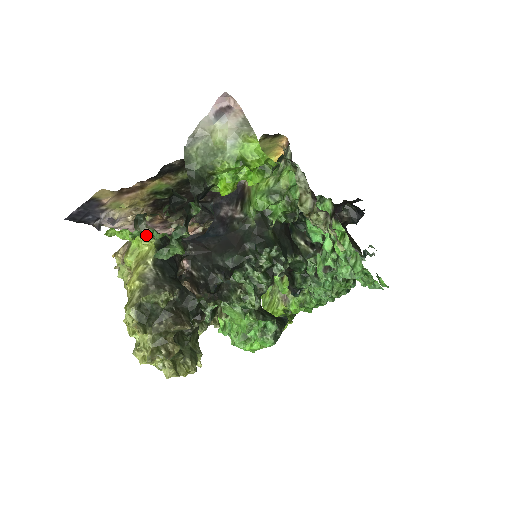
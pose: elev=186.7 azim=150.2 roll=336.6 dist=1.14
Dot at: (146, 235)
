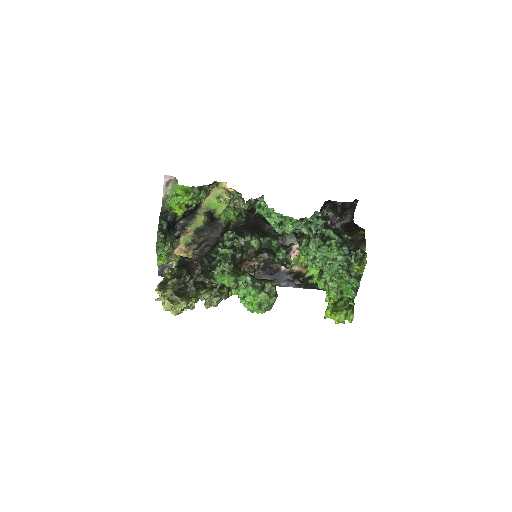
Dot at: (163, 252)
